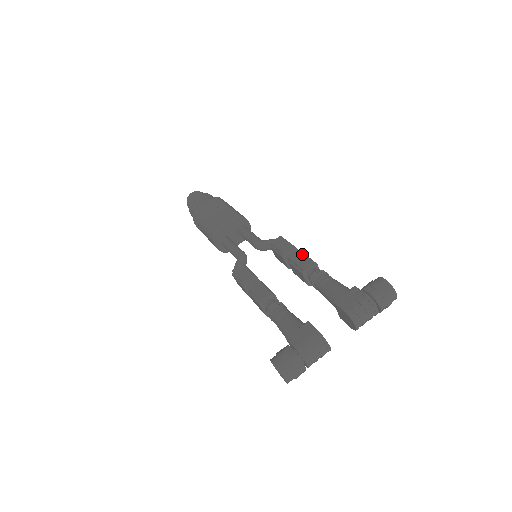
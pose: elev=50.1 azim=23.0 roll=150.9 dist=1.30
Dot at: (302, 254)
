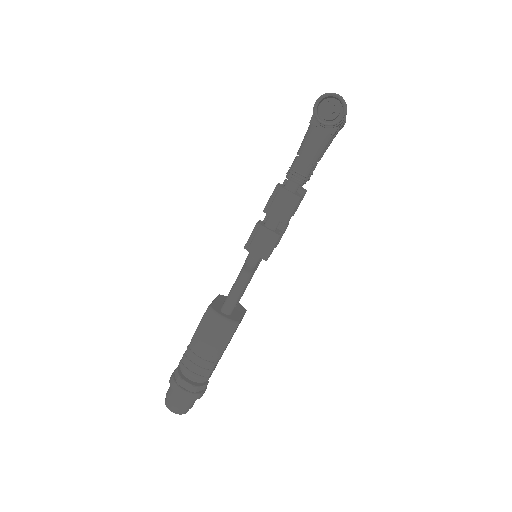
Dot at: occluded
